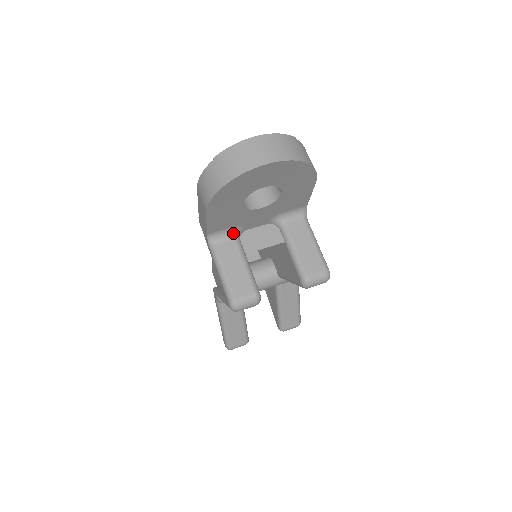
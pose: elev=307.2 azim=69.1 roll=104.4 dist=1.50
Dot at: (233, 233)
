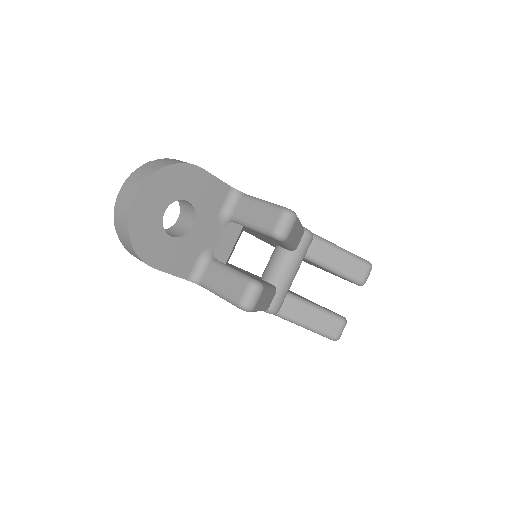
Dot at: (204, 260)
